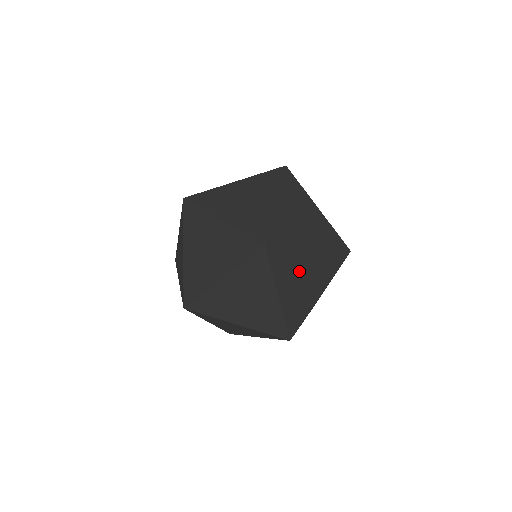
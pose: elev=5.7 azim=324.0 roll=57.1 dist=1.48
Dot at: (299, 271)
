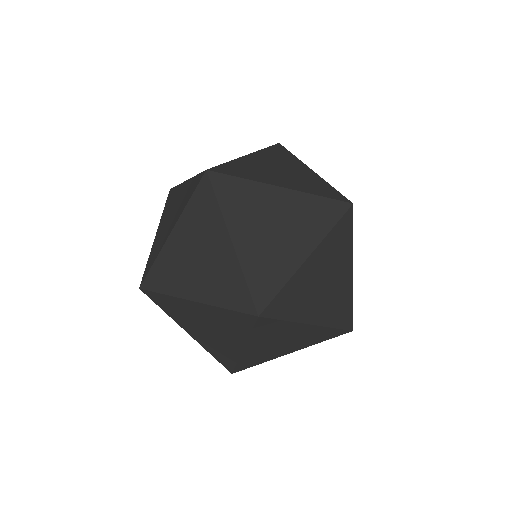
Dot at: (264, 214)
